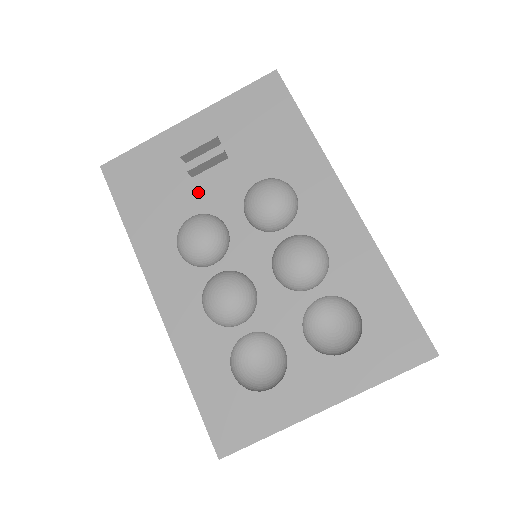
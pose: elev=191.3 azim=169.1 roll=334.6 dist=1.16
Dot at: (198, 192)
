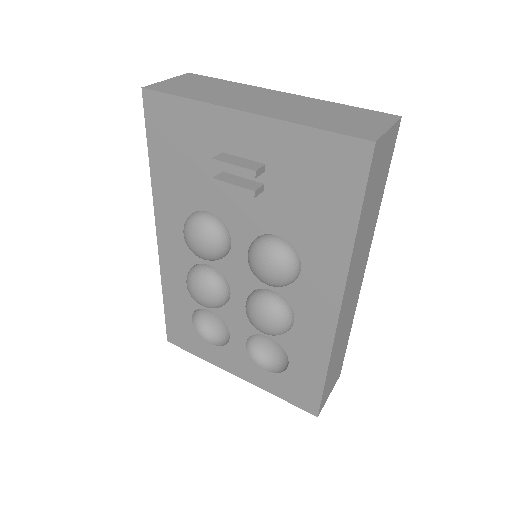
Dot at: (222, 195)
